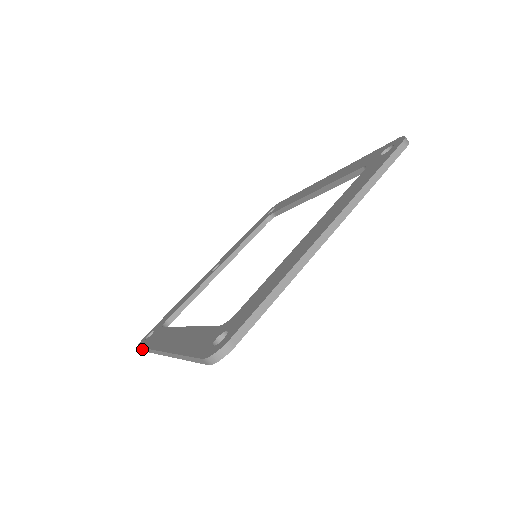
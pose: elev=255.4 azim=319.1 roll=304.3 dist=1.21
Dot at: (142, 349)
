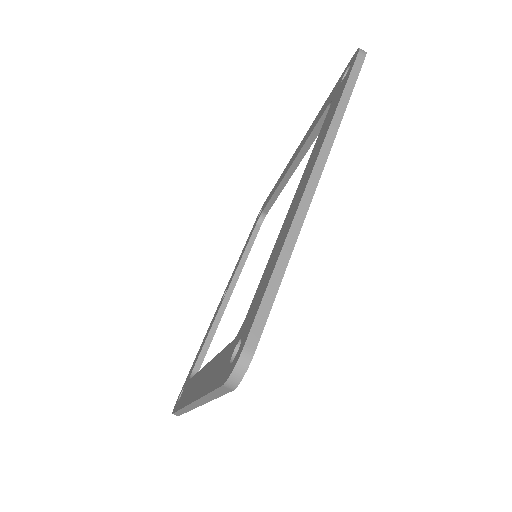
Dot at: (176, 414)
